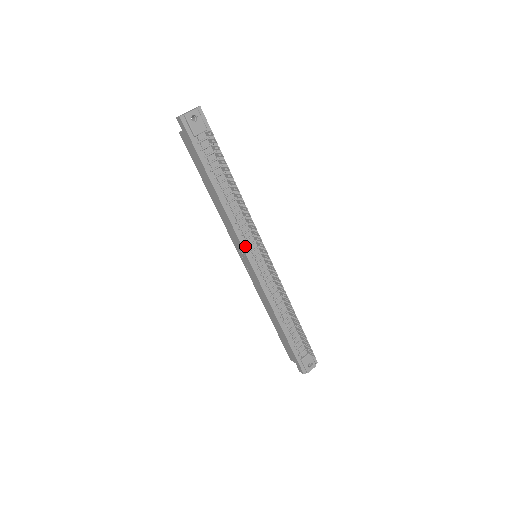
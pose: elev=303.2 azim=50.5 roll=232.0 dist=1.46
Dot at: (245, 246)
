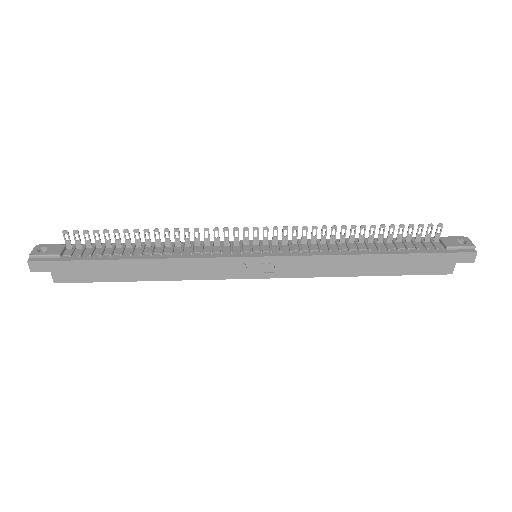
Dot at: (229, 255)
